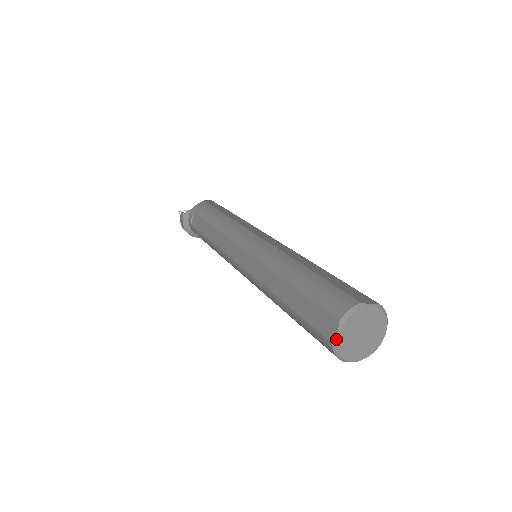
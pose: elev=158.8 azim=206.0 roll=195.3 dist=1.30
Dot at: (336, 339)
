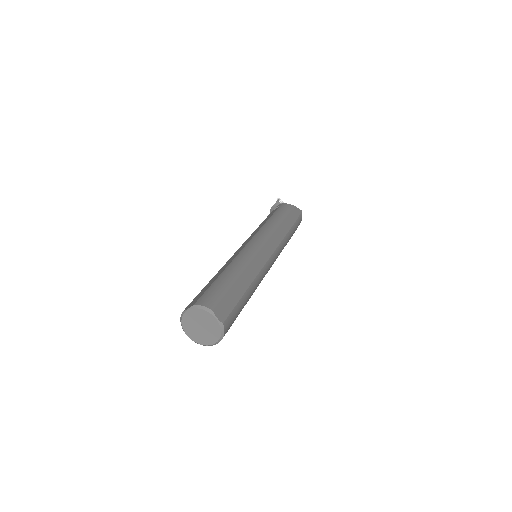
Dot at: (185, 311)
